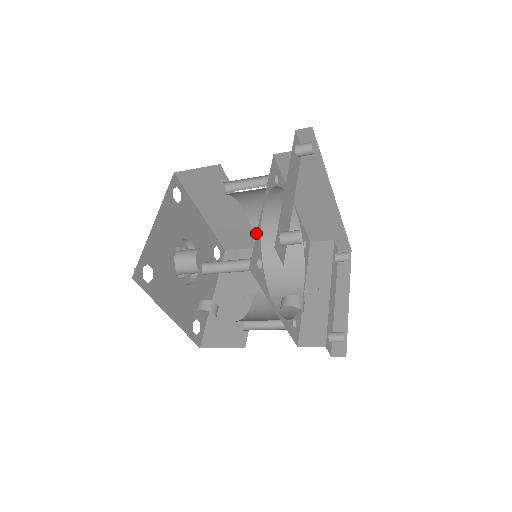
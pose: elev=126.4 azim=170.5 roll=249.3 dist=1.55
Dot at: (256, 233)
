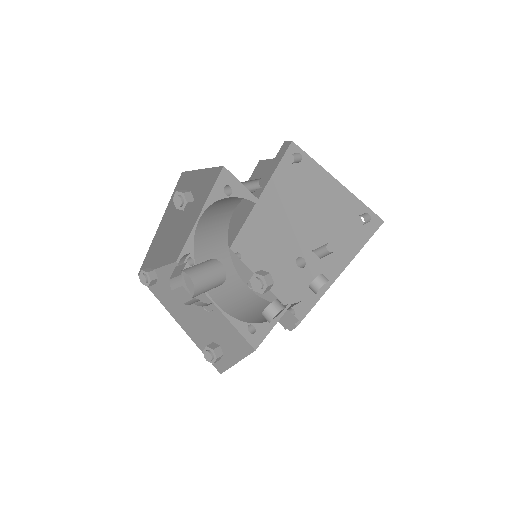
Dot at: occluded
